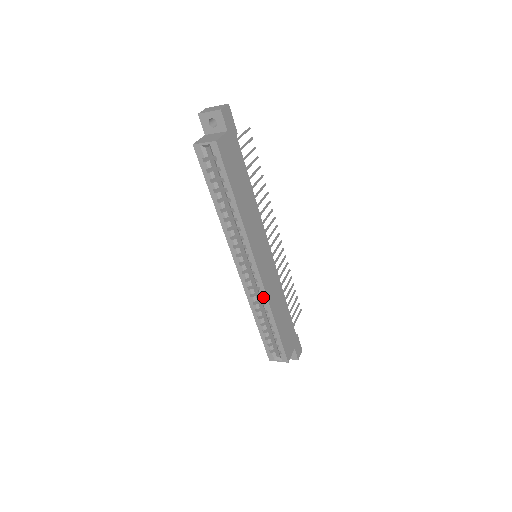
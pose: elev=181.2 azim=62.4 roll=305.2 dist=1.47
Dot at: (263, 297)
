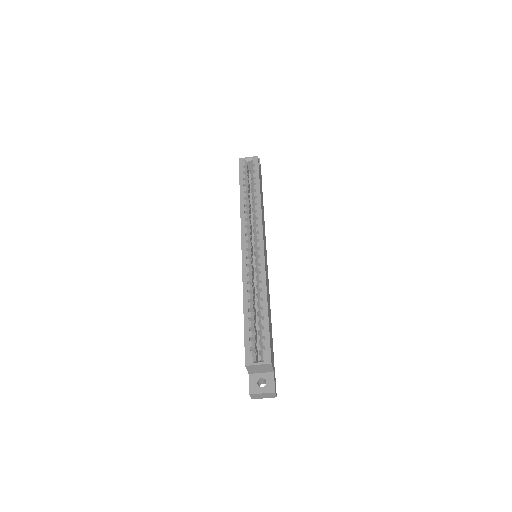
Dot at: (261, 274)
